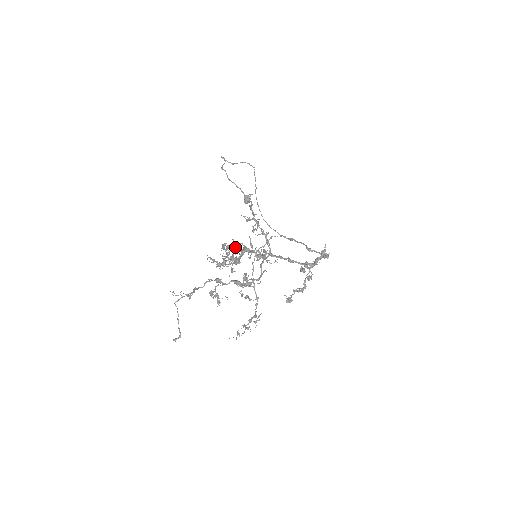
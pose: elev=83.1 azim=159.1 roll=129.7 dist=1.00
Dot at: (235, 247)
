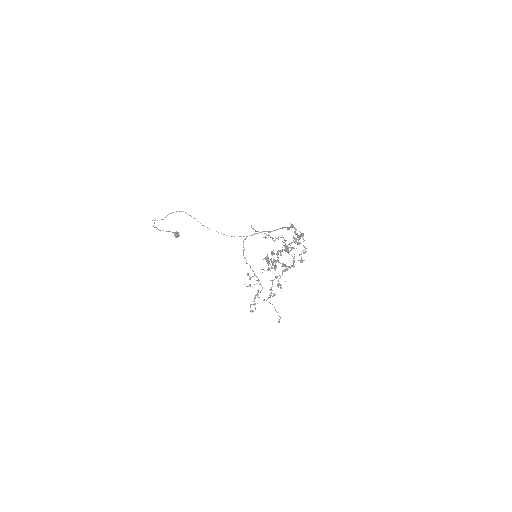
Dot at: occluded
